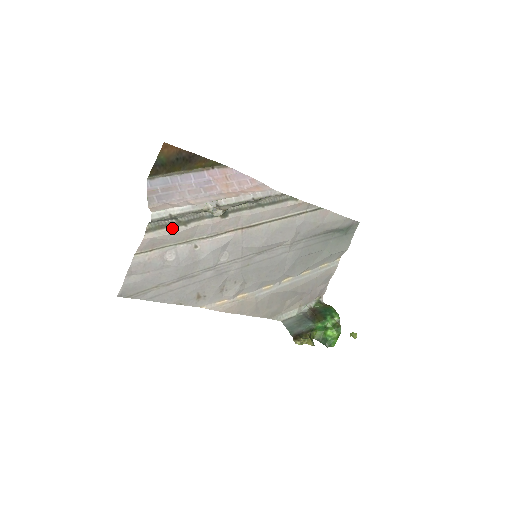
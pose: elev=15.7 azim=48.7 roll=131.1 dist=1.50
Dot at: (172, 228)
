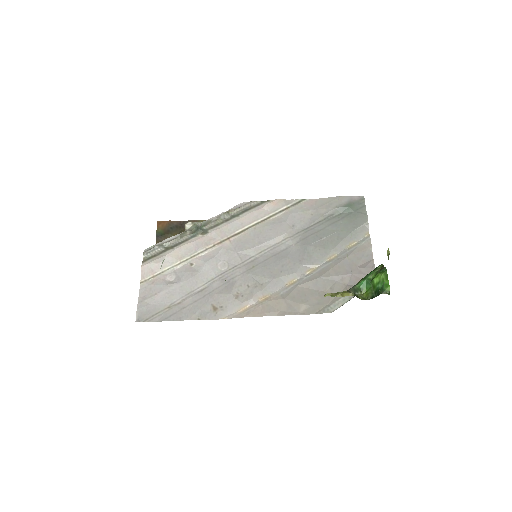
Dot at: (163, 254)
